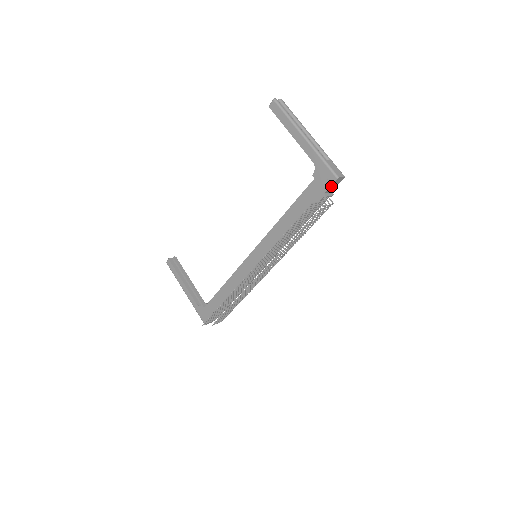
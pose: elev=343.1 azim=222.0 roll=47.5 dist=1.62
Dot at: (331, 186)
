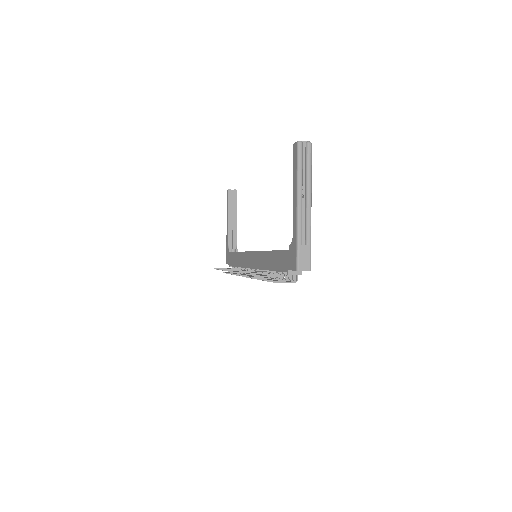
Dot at: occluded
